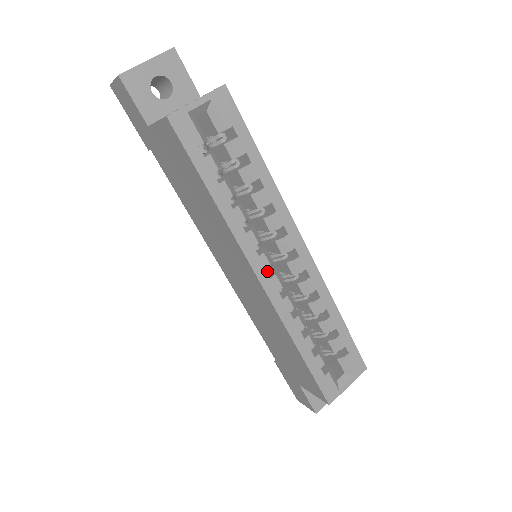
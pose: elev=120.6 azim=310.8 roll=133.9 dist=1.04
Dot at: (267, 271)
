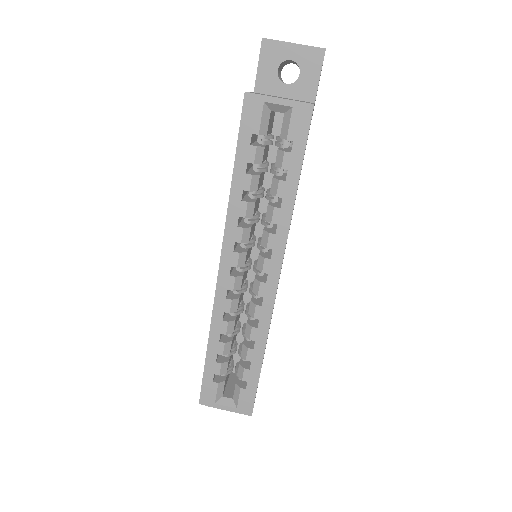
Dot at: (239, 270)
